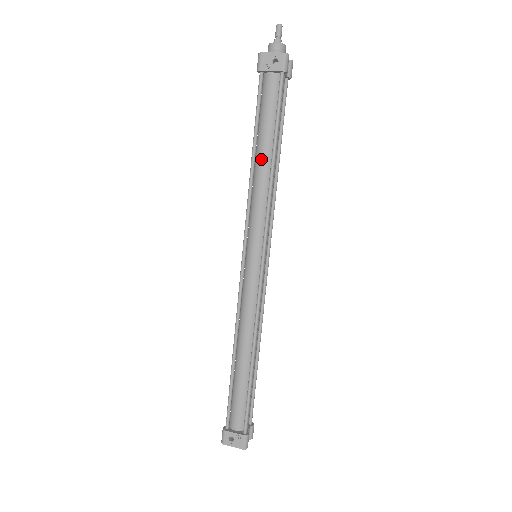
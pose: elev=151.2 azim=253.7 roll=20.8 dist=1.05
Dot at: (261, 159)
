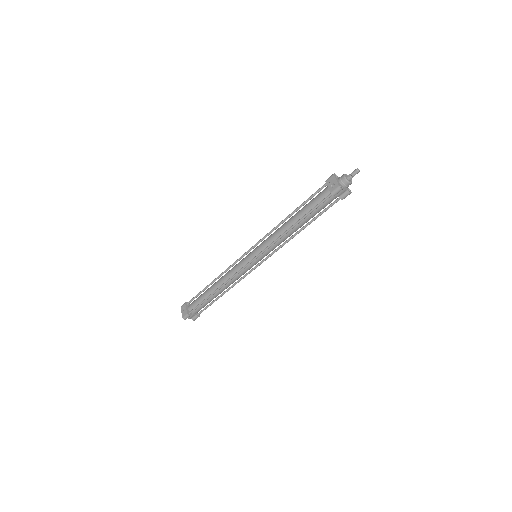
Dot at: (291, 220)
